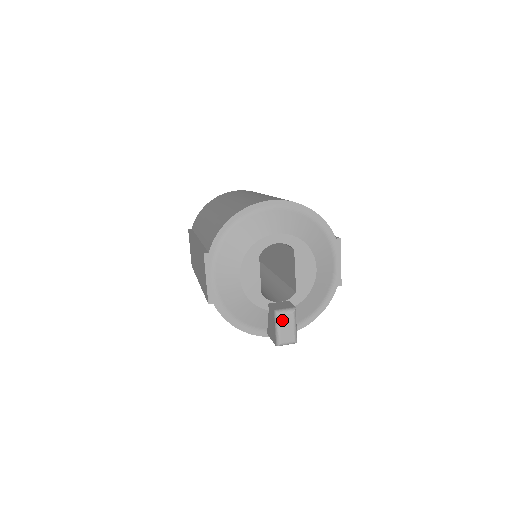
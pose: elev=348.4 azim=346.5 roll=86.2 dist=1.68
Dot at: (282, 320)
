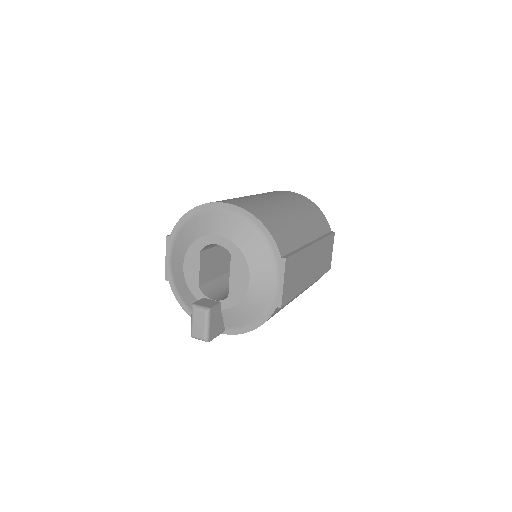
Dot at: (195, 315)
